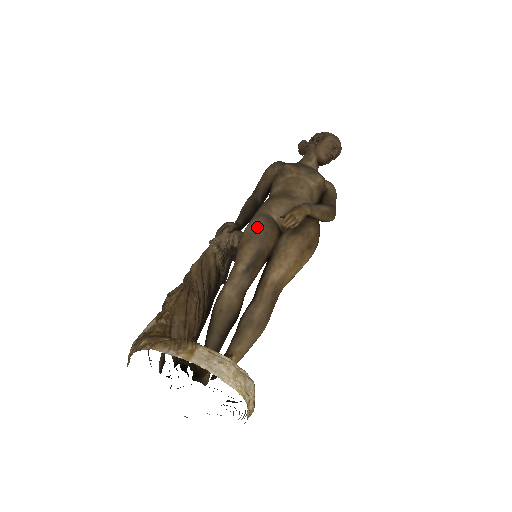
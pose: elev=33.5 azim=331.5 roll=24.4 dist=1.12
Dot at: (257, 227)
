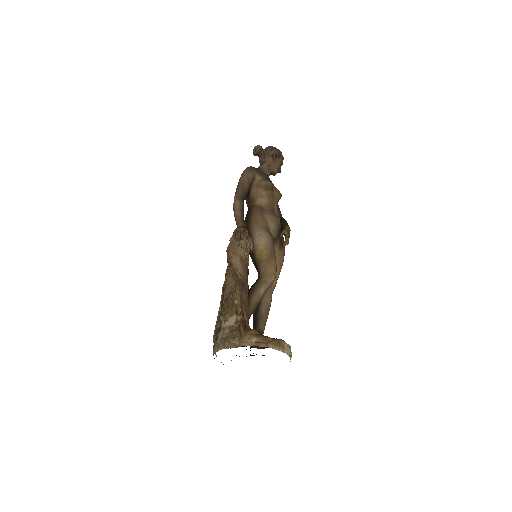
Dot at: (271, 244)
